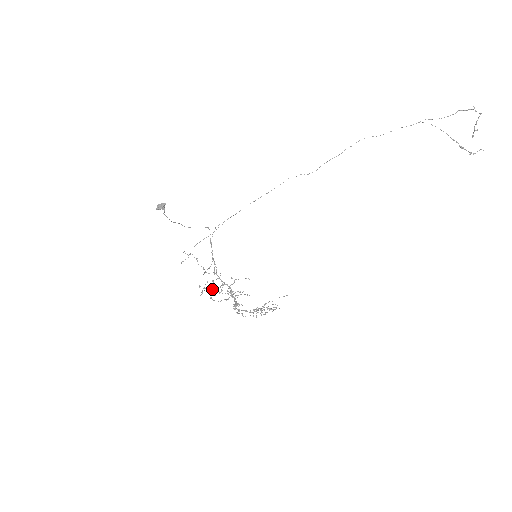
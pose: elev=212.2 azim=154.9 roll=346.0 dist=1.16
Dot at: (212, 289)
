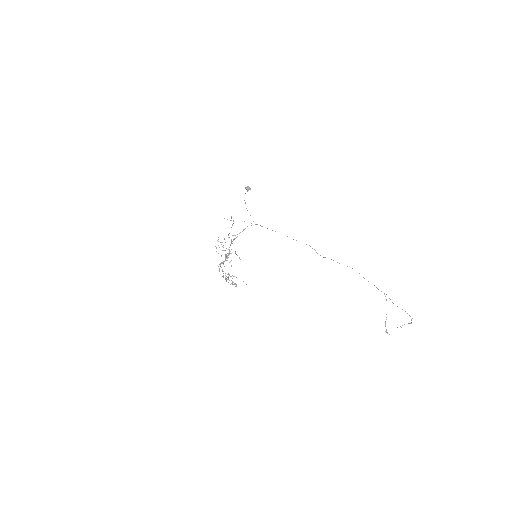
Dot at: occluded
